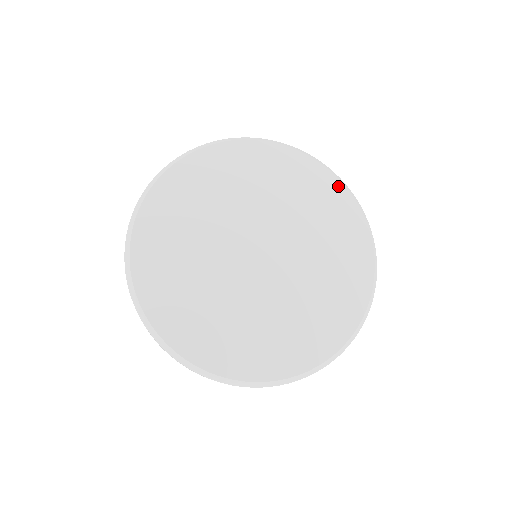
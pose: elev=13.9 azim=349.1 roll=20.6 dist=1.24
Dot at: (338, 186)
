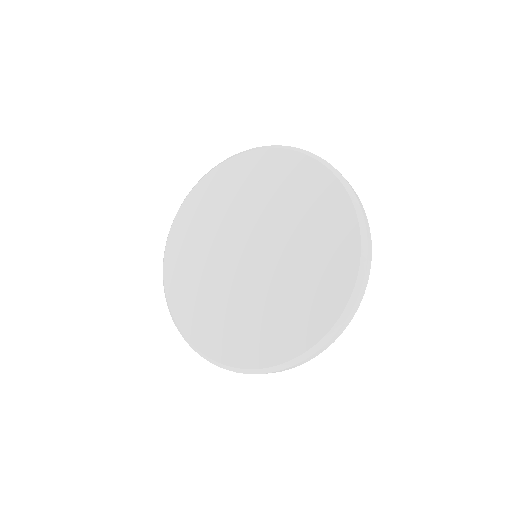
Dot at: (351, 273)
